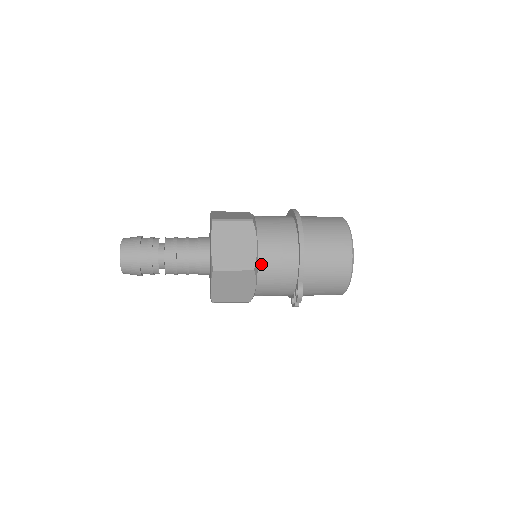
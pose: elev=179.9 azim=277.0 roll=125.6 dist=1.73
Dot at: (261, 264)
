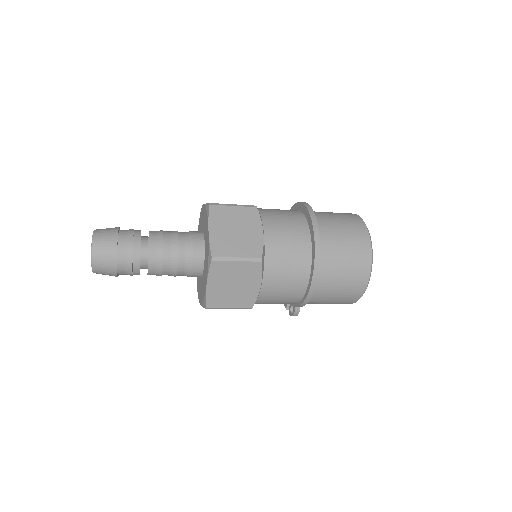
Dot at: (261, 299)
